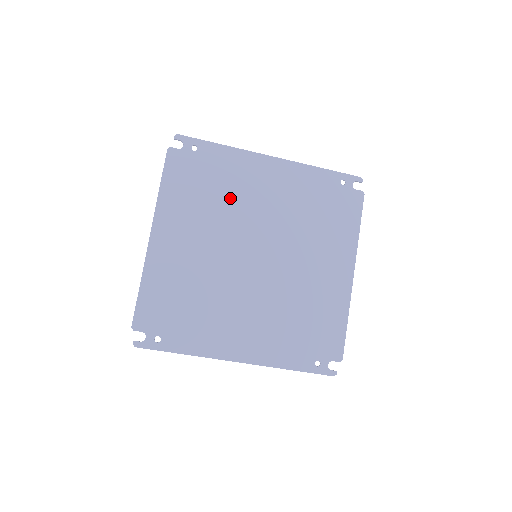
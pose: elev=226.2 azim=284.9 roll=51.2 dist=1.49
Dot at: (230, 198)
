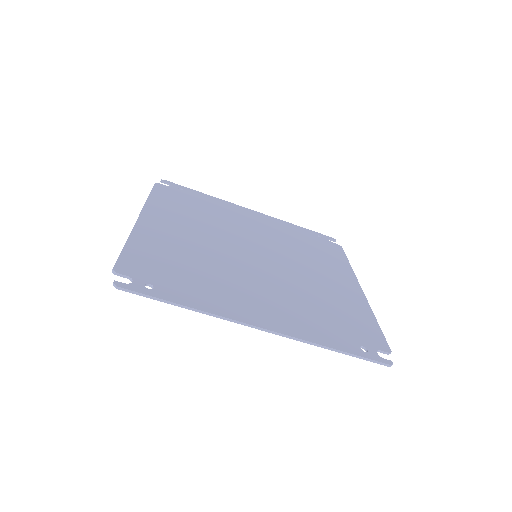
Dot at: (219, 219)
